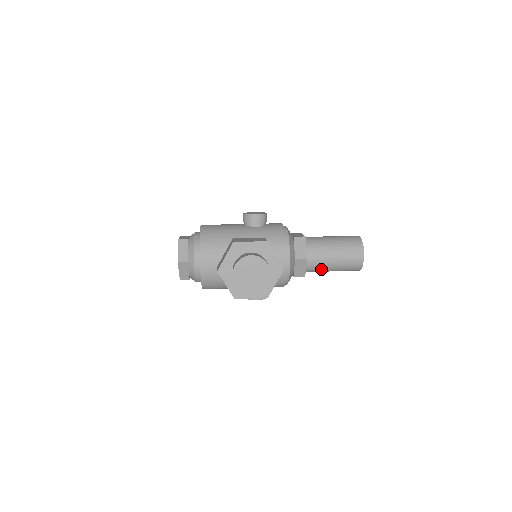
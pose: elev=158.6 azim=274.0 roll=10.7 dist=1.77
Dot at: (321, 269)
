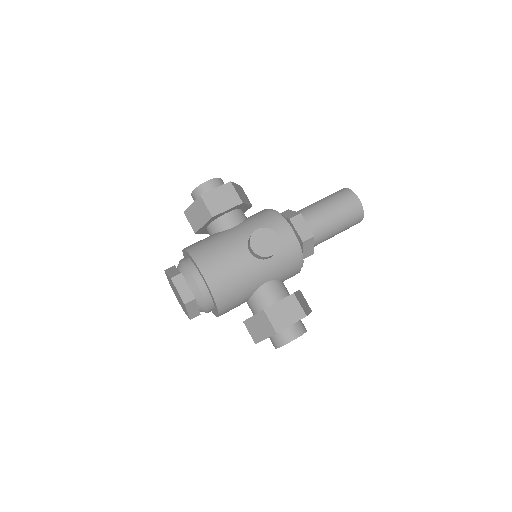
Dot at: occluded
